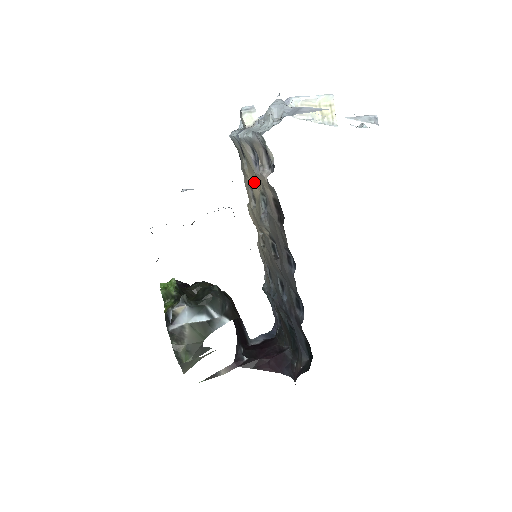
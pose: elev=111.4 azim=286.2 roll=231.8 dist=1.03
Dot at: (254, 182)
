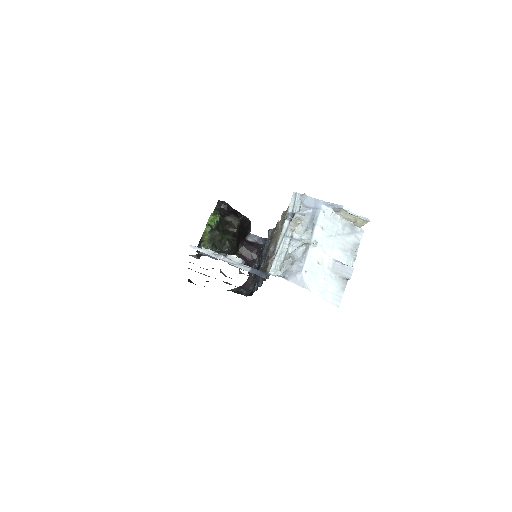
Dot at: occluded
